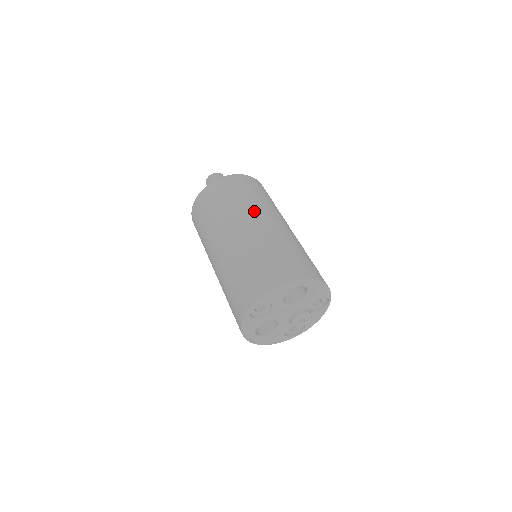
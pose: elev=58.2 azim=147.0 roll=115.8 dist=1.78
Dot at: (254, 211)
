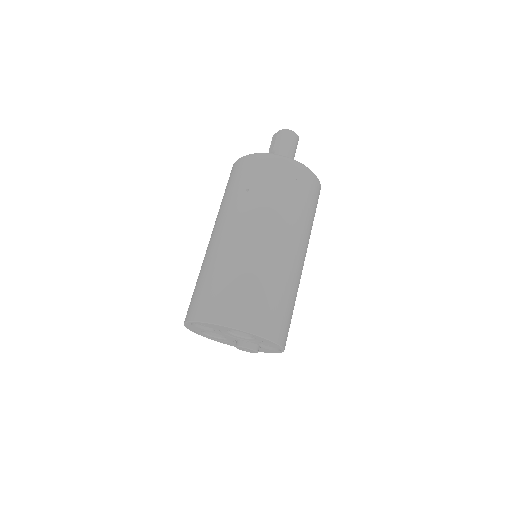
Dot at: (267, 220)
